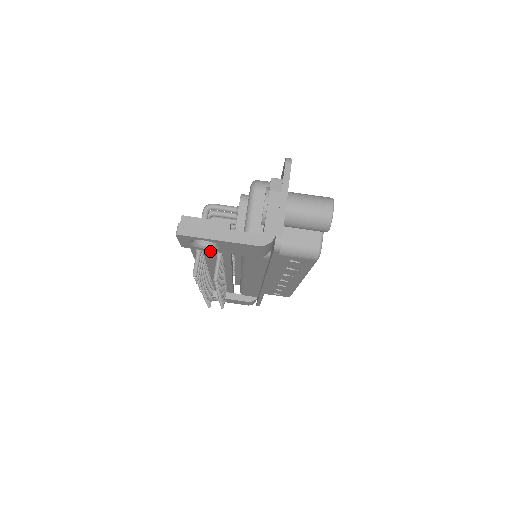
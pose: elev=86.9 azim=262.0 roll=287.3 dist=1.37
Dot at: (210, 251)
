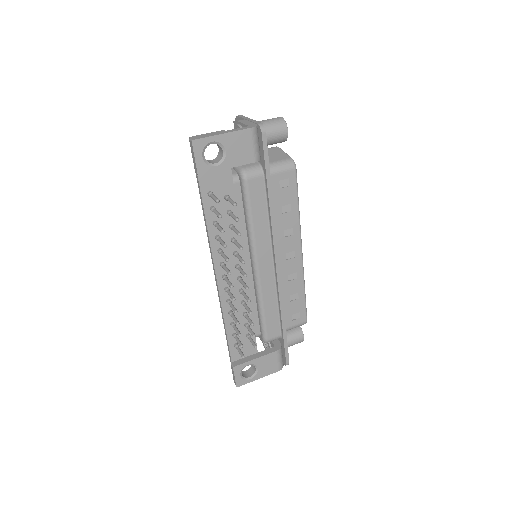
Dot at: (219, 203)
